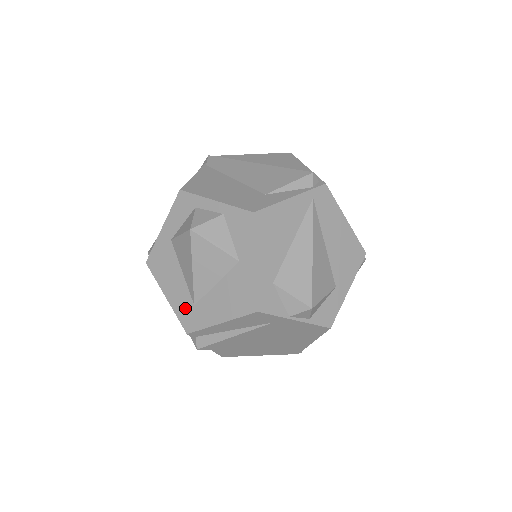
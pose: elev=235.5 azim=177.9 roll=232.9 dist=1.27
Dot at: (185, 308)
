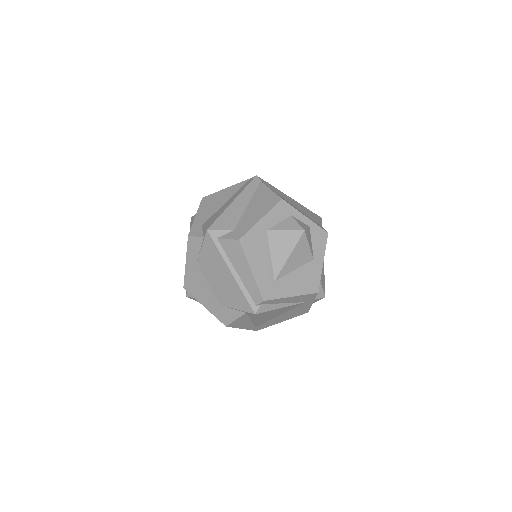
Dot at: (267, 282)
